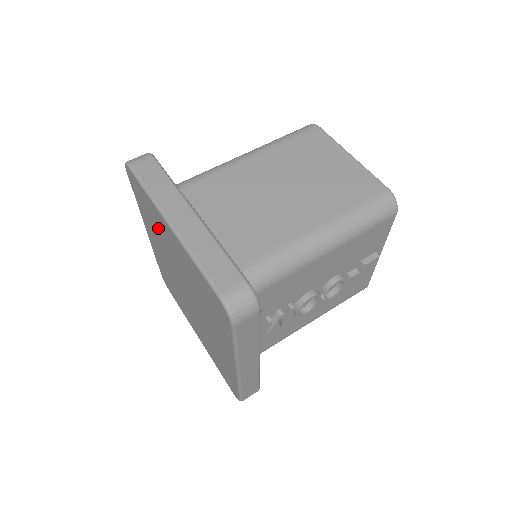
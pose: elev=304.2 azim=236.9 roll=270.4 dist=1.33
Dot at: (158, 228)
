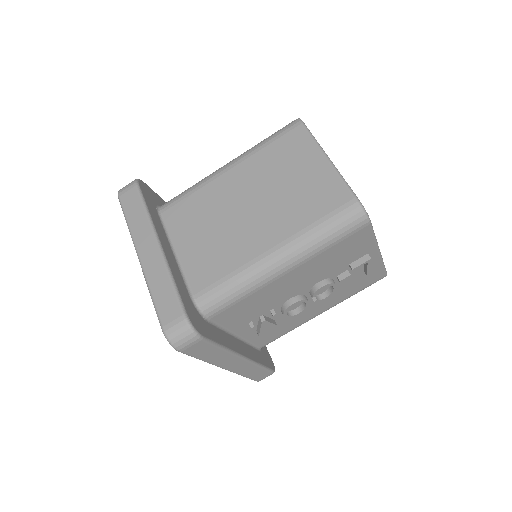
Dot at: occluded
